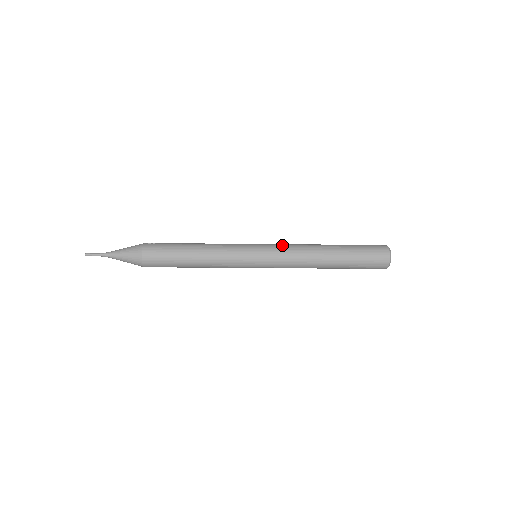
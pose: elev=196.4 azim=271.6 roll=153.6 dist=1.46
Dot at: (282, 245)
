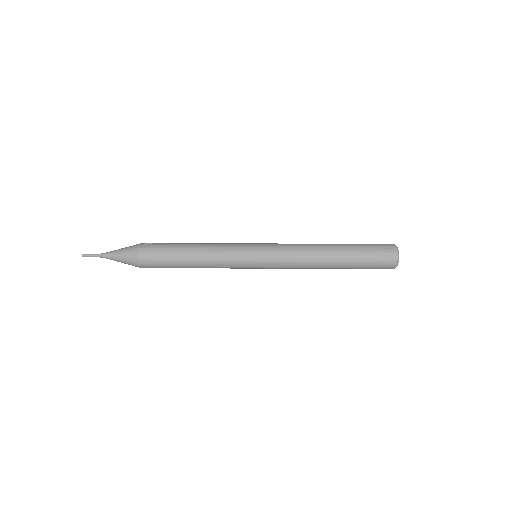
Dot at: (283, 247)
